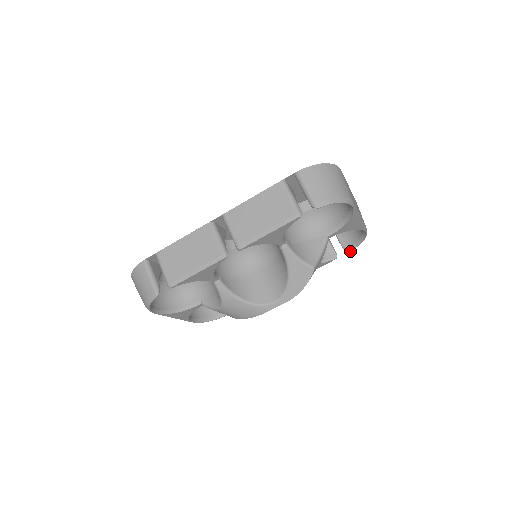
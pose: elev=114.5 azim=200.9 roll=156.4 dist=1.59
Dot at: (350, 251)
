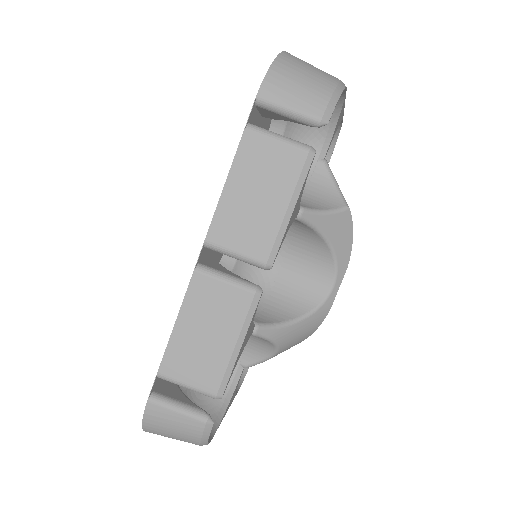
Dot at: (329, 160)
